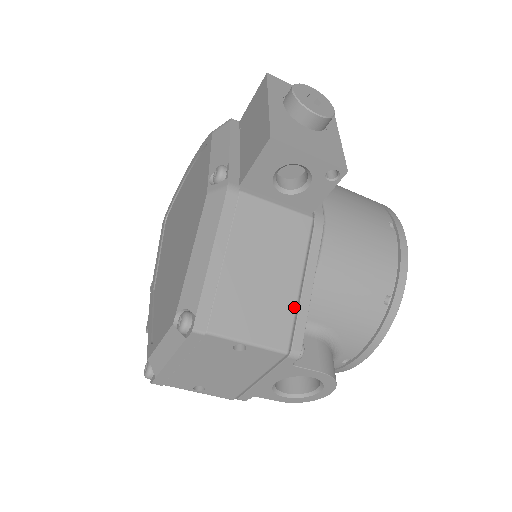
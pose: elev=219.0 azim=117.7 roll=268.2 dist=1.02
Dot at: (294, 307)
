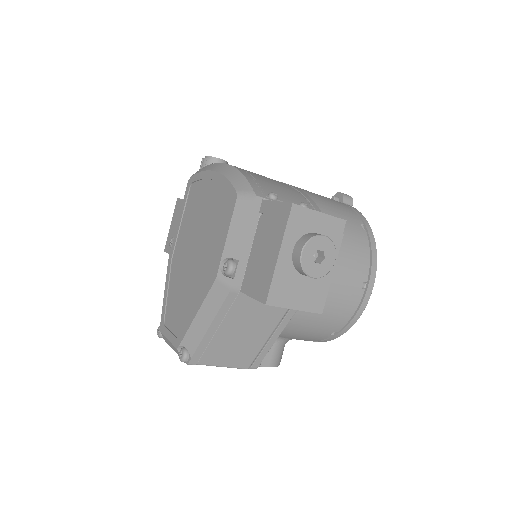
Dot at: (260, 349)
